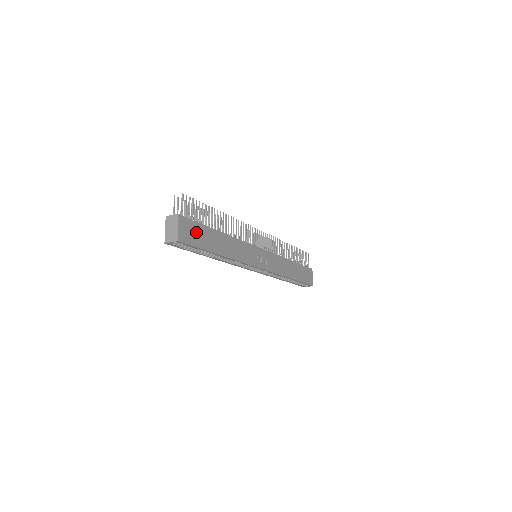
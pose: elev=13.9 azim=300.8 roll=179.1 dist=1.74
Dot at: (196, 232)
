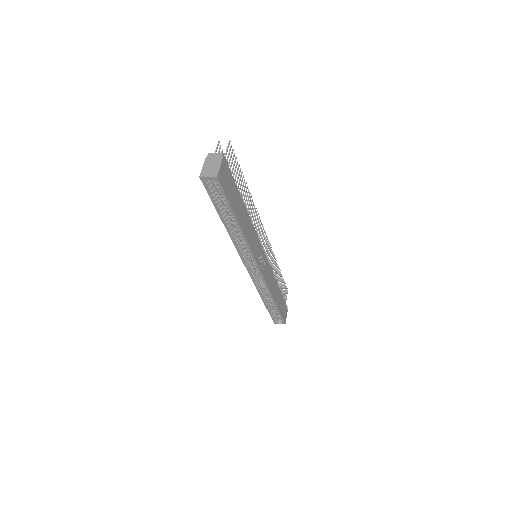
Dot at: (230, 184)
